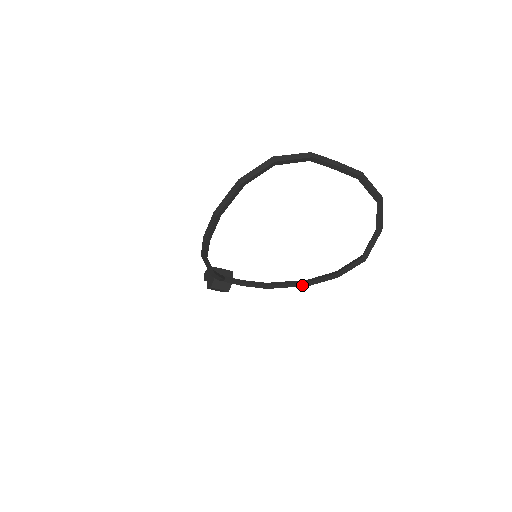
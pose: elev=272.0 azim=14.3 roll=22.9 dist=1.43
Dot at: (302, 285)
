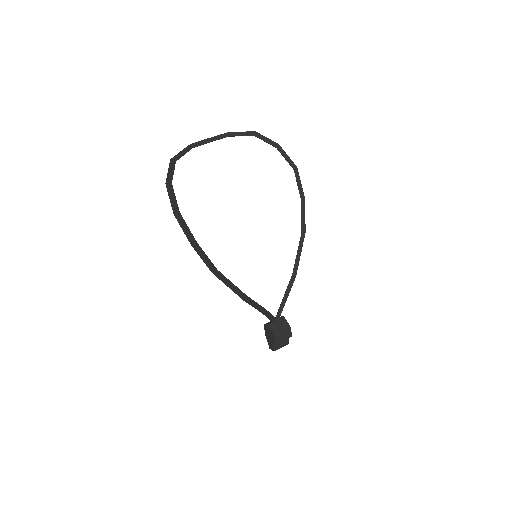
Dot at: (303, 238)
